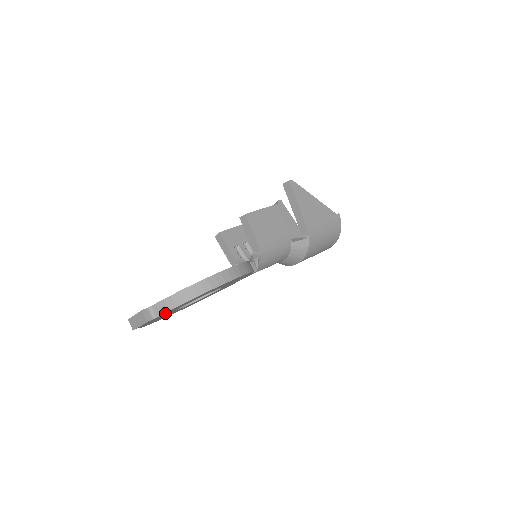
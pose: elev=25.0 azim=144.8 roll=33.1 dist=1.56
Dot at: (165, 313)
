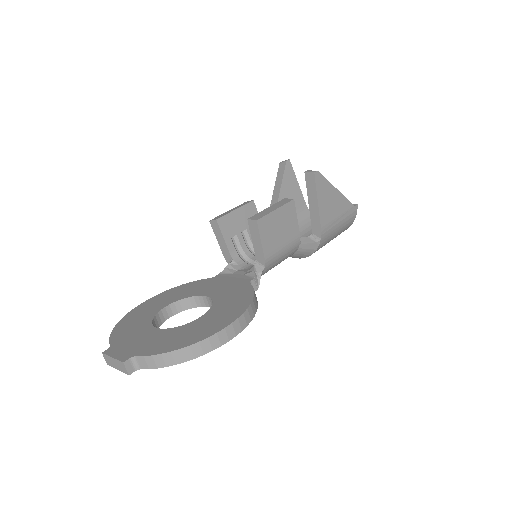
Dot at: occluded
